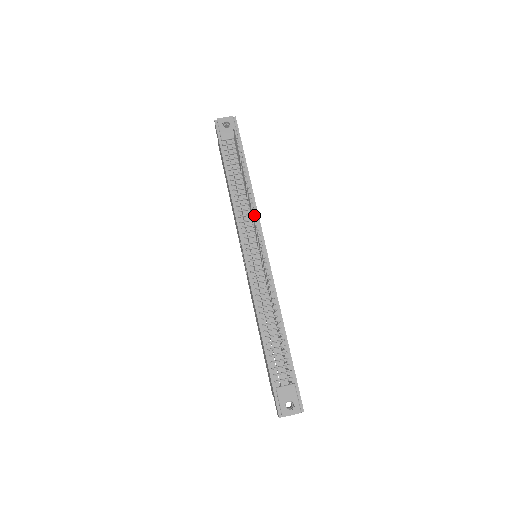
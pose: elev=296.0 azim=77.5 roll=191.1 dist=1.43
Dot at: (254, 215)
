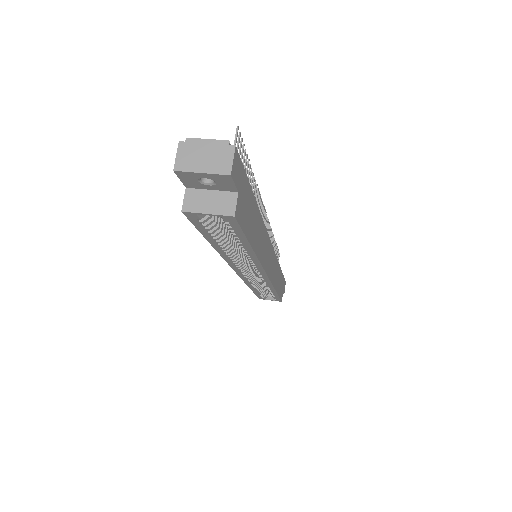
Dot at: occluded
